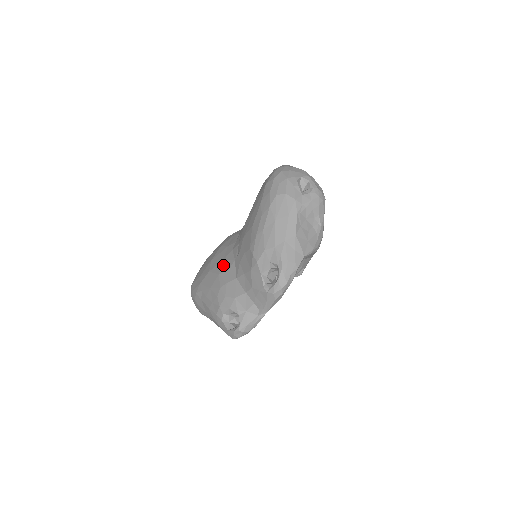
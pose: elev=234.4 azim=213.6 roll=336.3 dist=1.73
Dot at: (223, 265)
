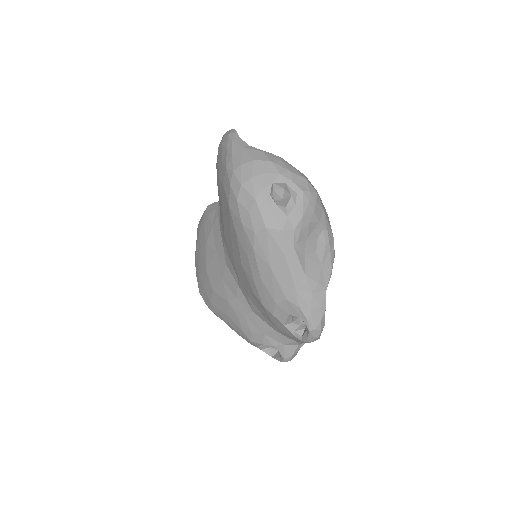
Dot at: (226, 288)
